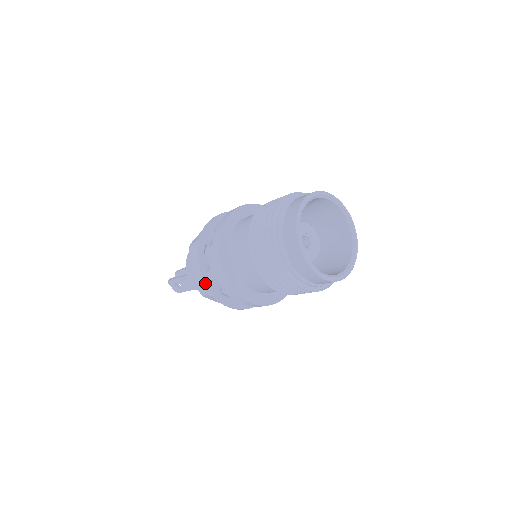
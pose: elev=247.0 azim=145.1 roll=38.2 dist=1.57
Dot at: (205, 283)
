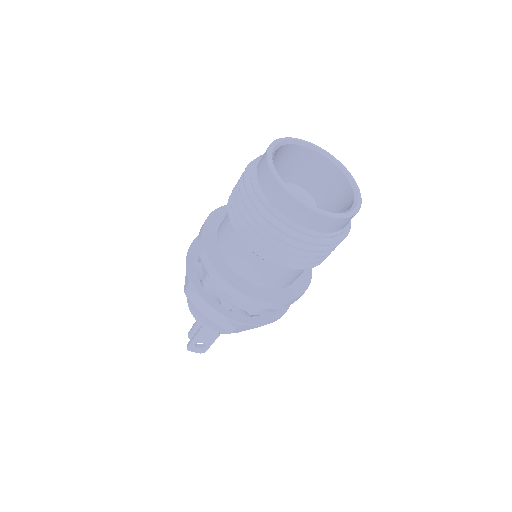
Dot at: (226, 317)
